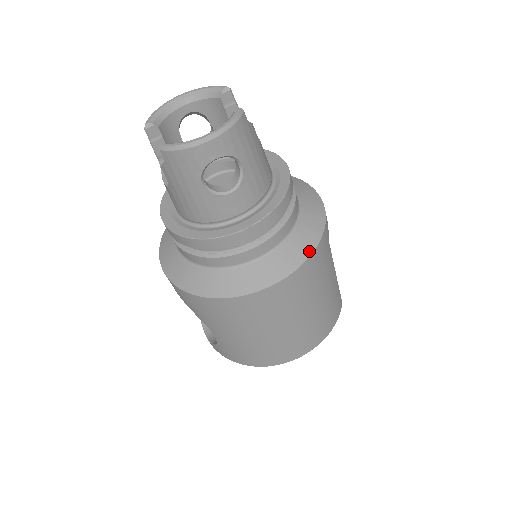
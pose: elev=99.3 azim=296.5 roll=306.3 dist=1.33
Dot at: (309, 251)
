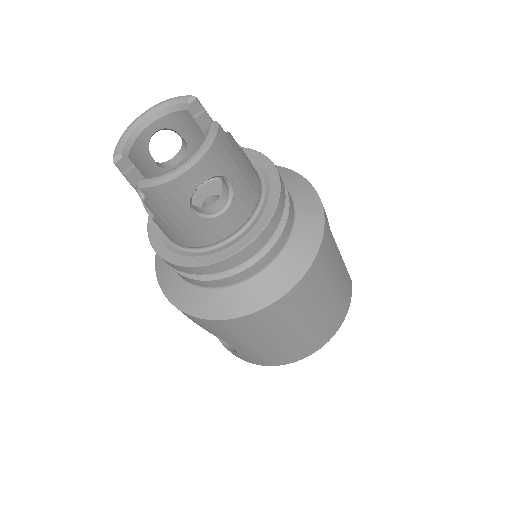
Dot at: (315, 248)
